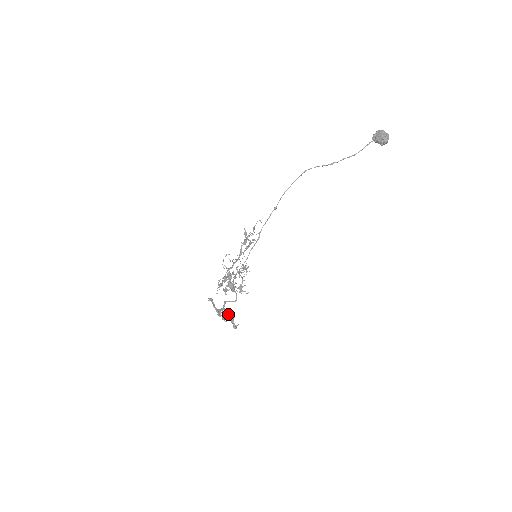
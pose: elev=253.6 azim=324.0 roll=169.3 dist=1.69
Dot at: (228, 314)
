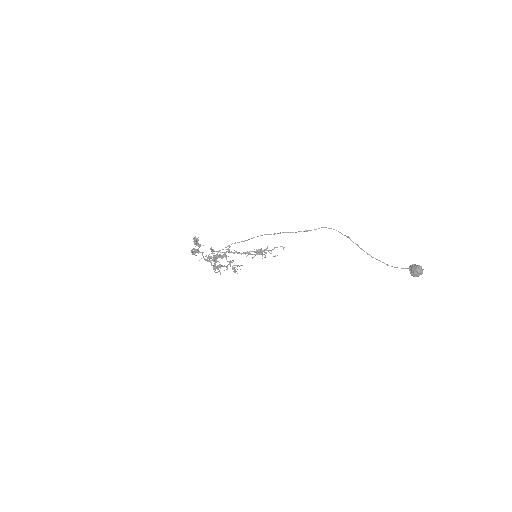
Dot at: occluded
